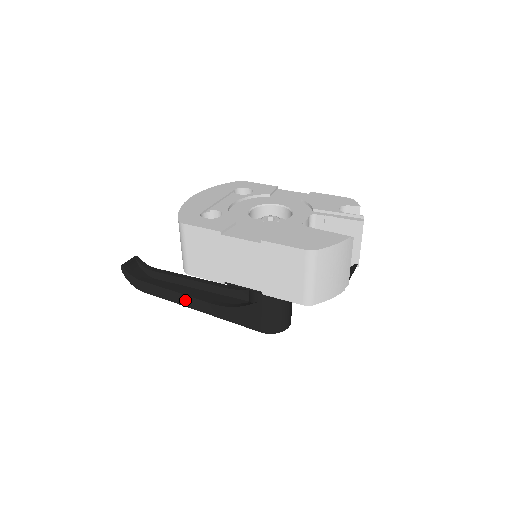
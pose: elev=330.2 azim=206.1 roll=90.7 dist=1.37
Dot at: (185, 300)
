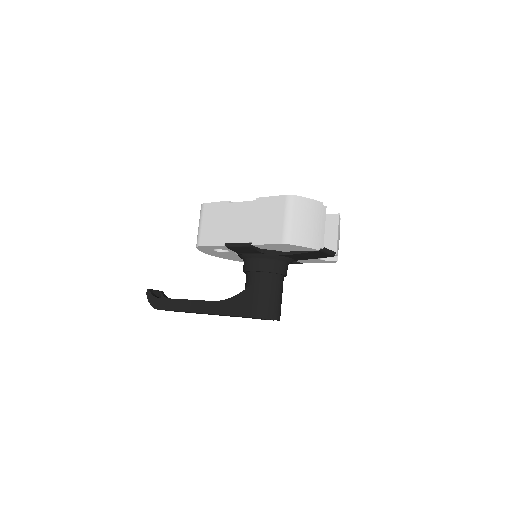
Dot at: (192, 305)
